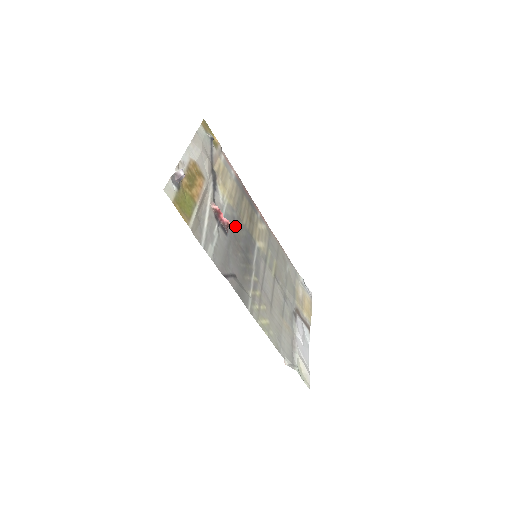
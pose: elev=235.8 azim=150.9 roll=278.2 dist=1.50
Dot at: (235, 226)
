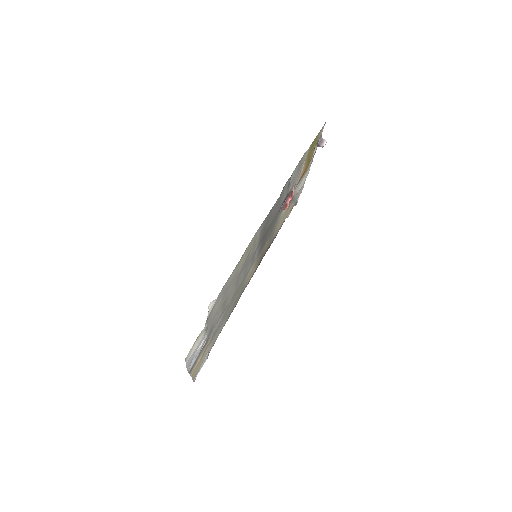
Dot at: (274, 224)
